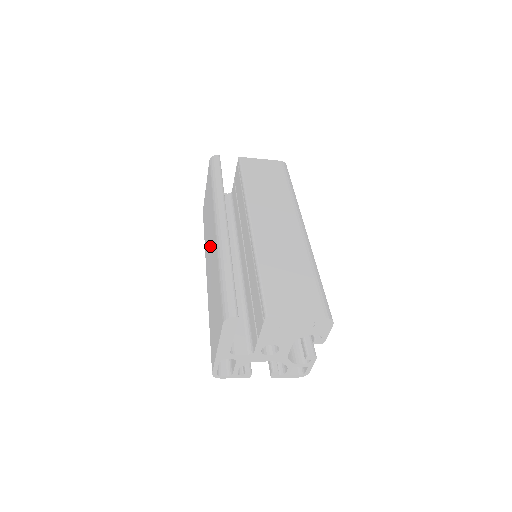
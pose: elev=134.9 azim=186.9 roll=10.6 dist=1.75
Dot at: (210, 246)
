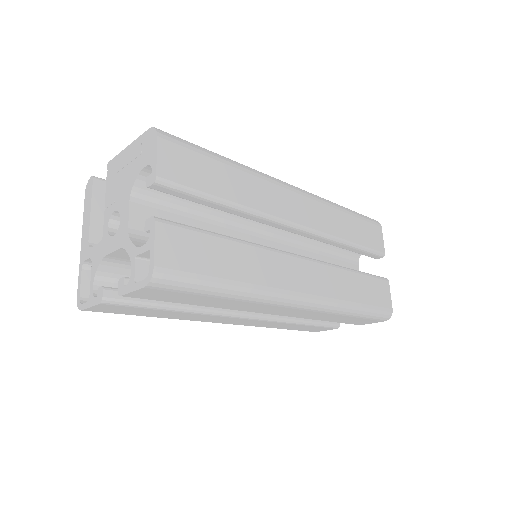
Dot at: occluded
